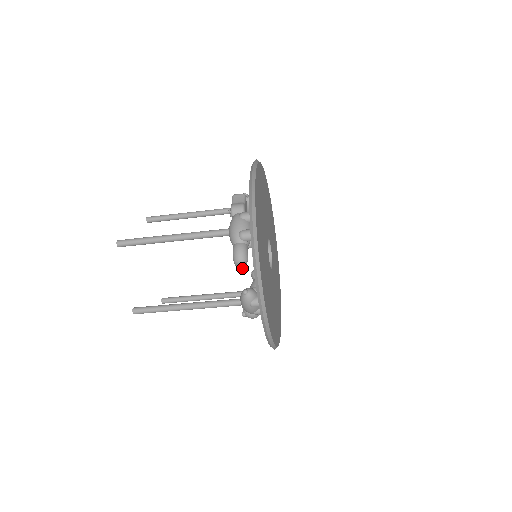
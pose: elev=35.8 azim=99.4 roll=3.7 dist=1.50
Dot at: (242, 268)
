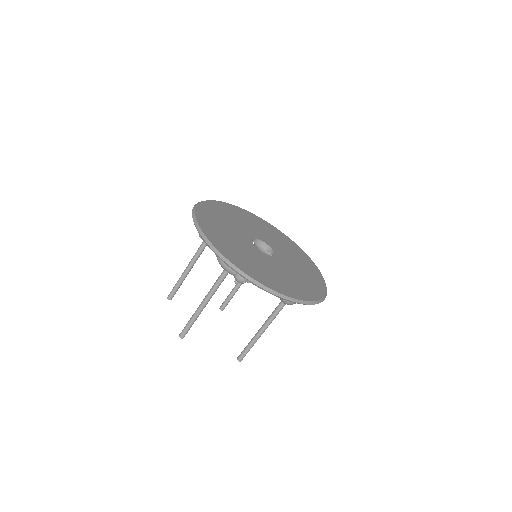
Dot at: occluded
